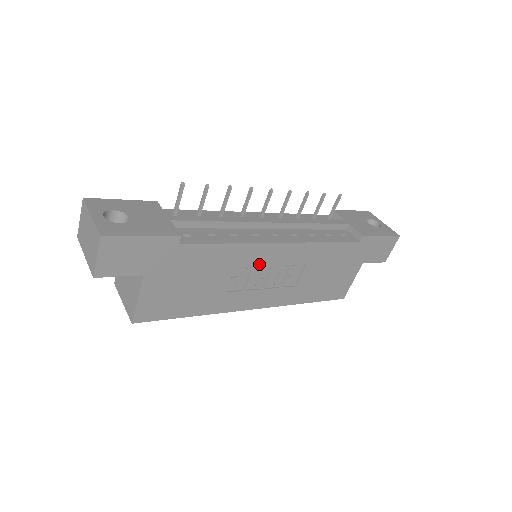
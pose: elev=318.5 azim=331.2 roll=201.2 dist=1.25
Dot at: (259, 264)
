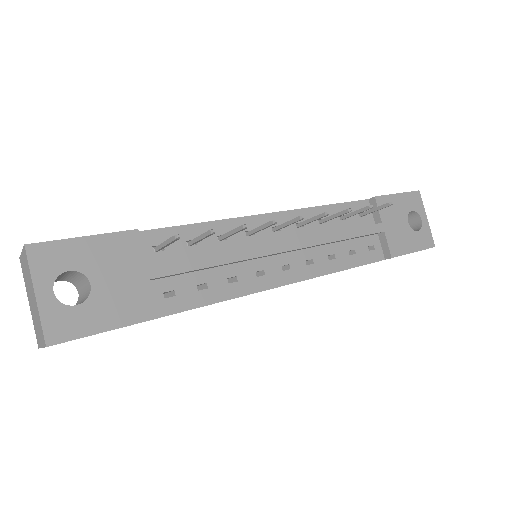
Dot at: occluded
